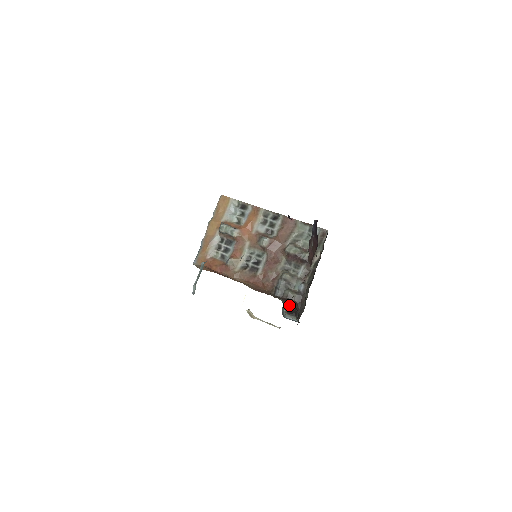
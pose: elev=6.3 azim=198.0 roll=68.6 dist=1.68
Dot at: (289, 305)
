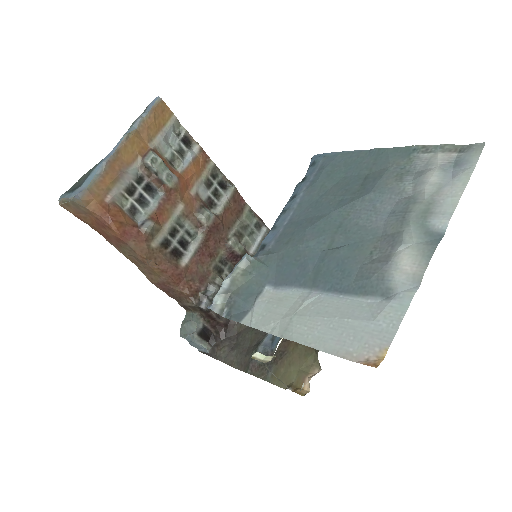
Dot at: (207, 324)
